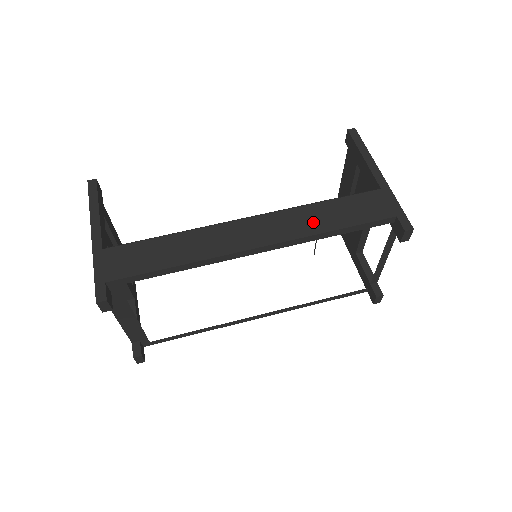
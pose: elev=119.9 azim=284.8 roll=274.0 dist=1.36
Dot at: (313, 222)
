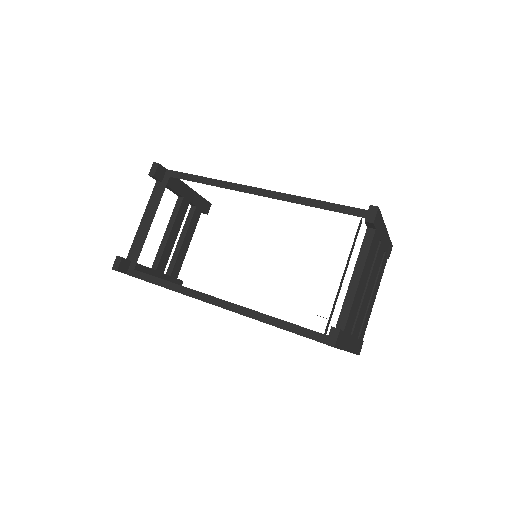
Dot at: occluded
